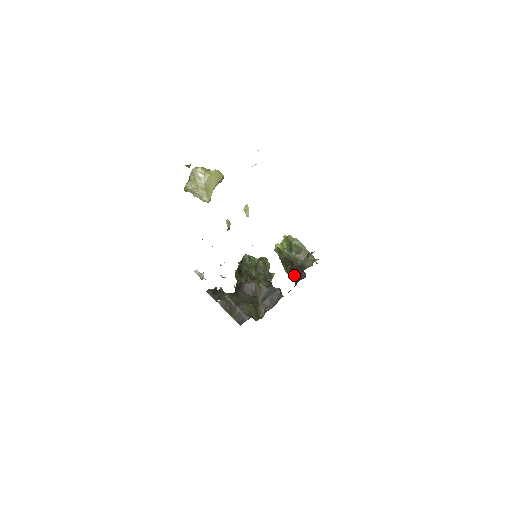
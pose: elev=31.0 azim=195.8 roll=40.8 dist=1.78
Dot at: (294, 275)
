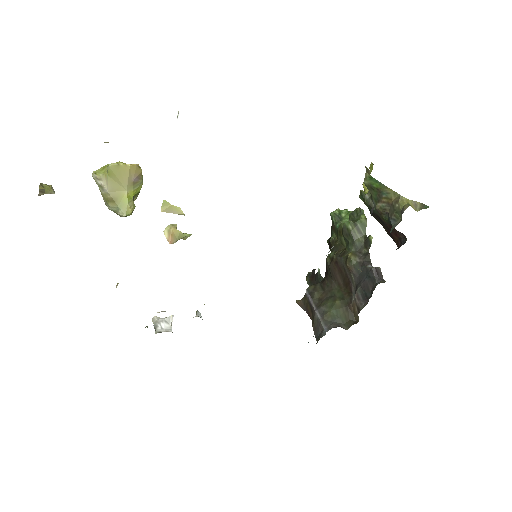
Dot at: (393, 237)
